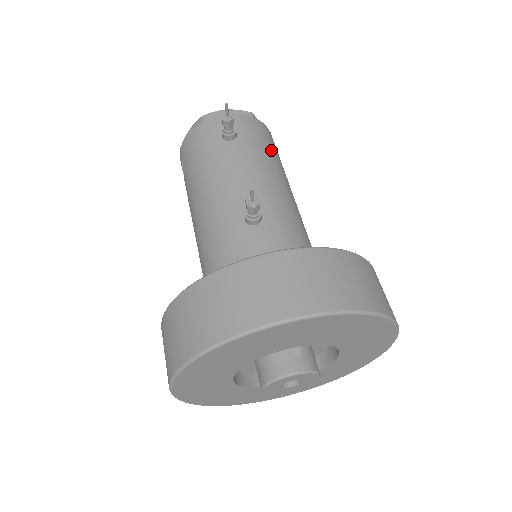
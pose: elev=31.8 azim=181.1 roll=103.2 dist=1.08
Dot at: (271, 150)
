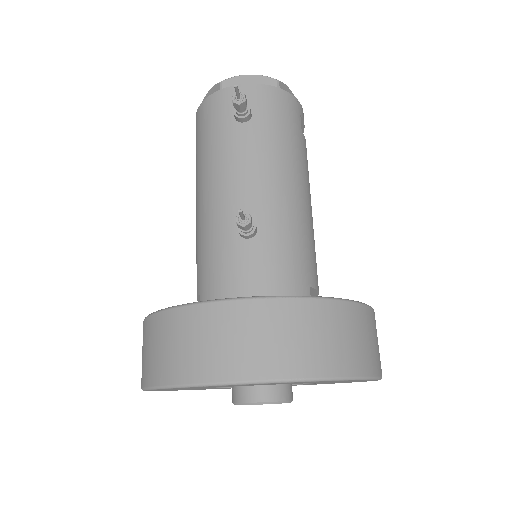
Dot at: (291, 134)
